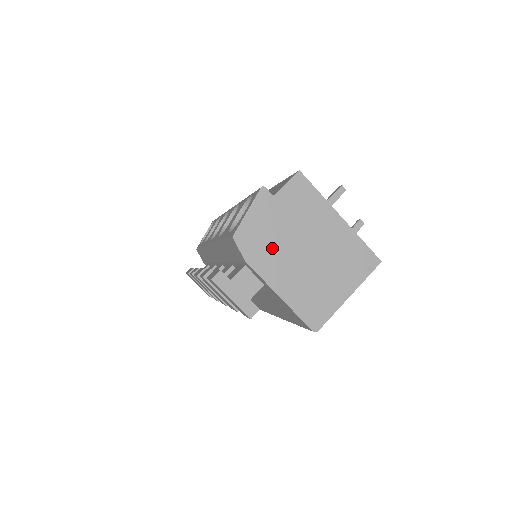
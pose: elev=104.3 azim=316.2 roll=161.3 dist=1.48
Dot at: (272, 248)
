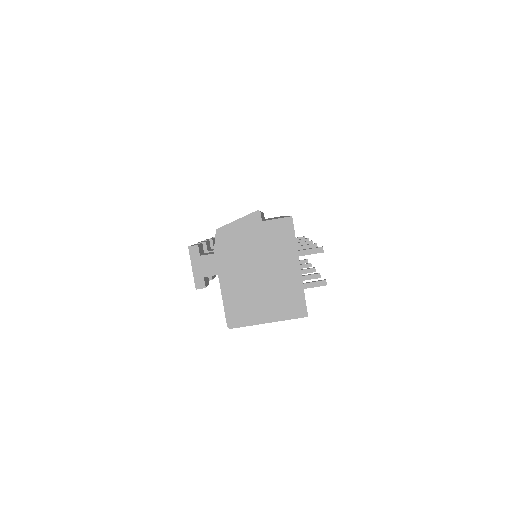
Dot at: (237, 254)
